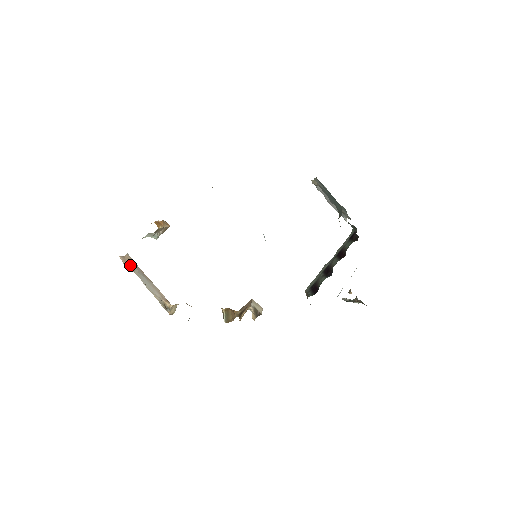
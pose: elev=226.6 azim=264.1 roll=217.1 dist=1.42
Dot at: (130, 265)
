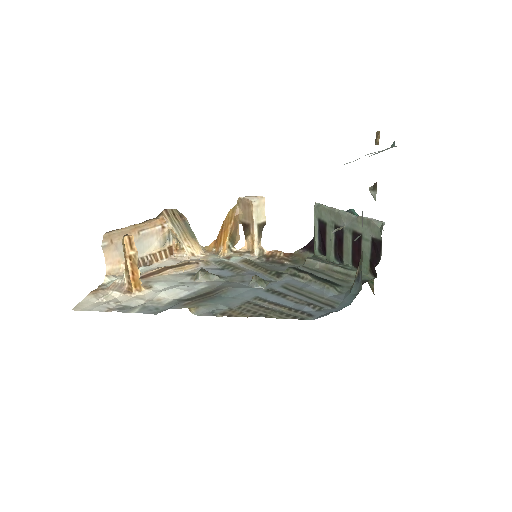
Dot at: (117, 258)
